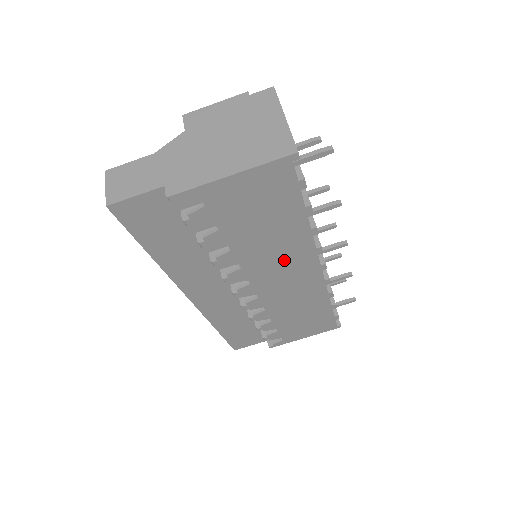
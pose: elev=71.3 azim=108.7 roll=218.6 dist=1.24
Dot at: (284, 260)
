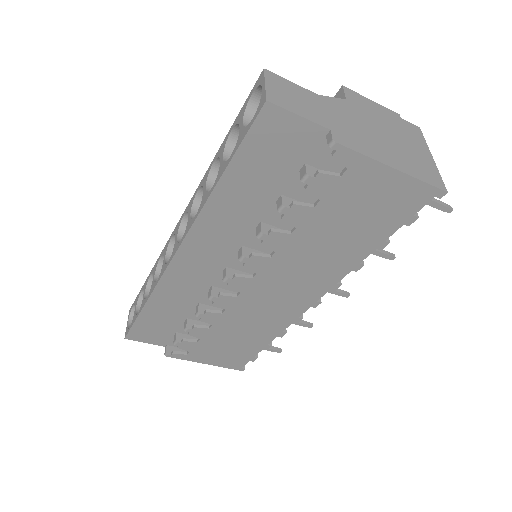
Dot at: (305, 276)
